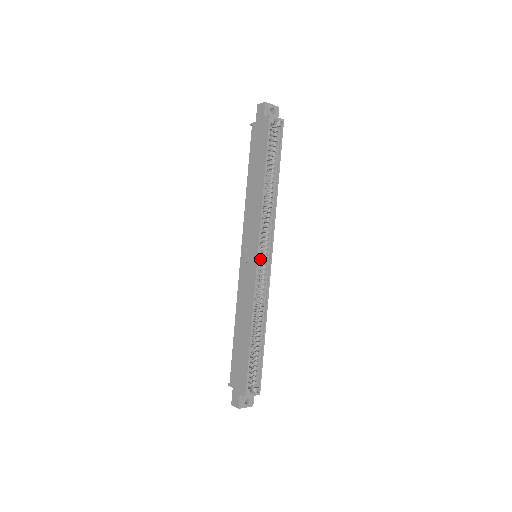
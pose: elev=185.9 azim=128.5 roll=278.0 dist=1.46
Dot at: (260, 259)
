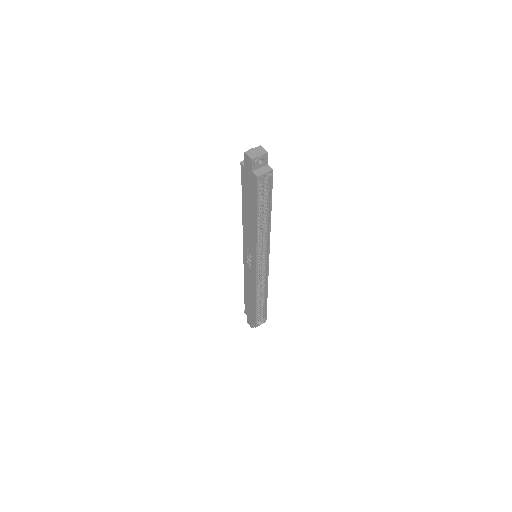
Dot at: (259, 262)
